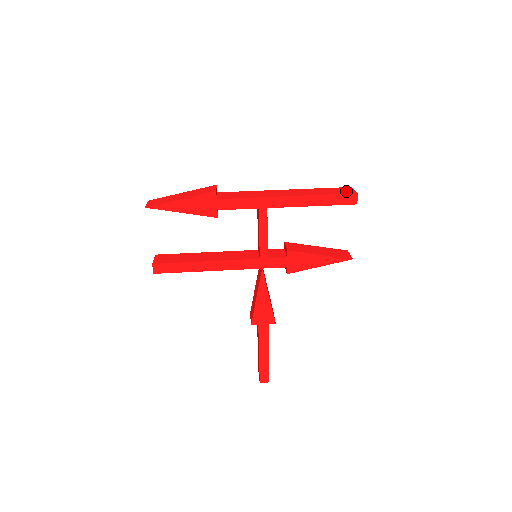
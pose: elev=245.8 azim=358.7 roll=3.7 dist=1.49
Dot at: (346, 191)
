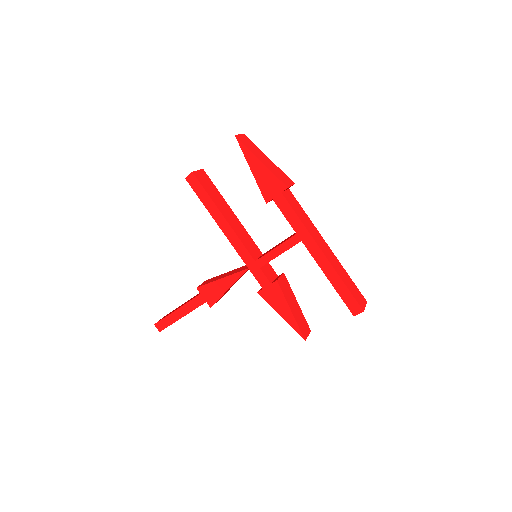
Dot at: (360, 300)
